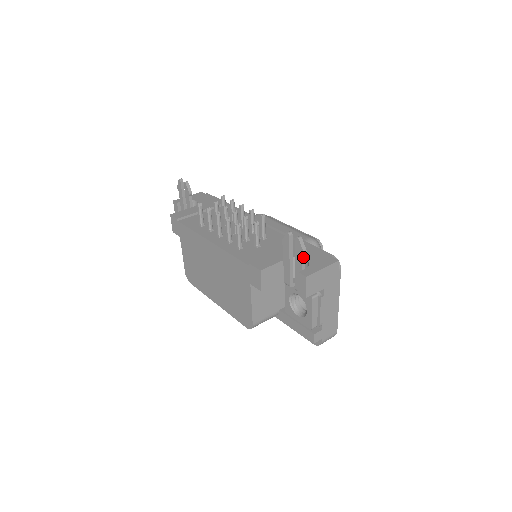
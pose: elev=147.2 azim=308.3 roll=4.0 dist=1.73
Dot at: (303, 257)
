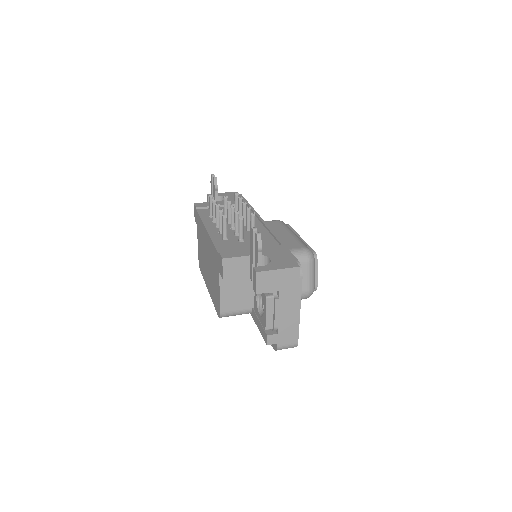
Dot at: (259, 253)
